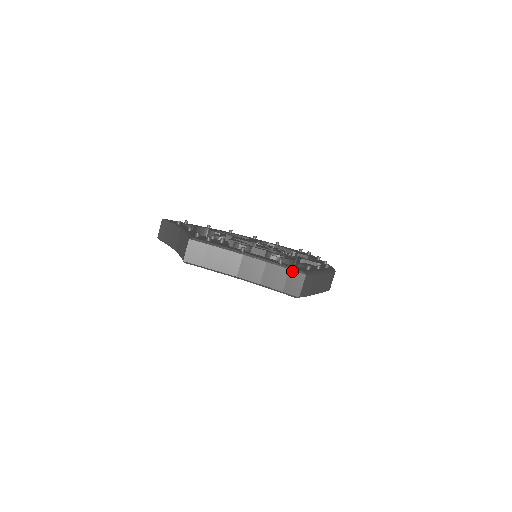
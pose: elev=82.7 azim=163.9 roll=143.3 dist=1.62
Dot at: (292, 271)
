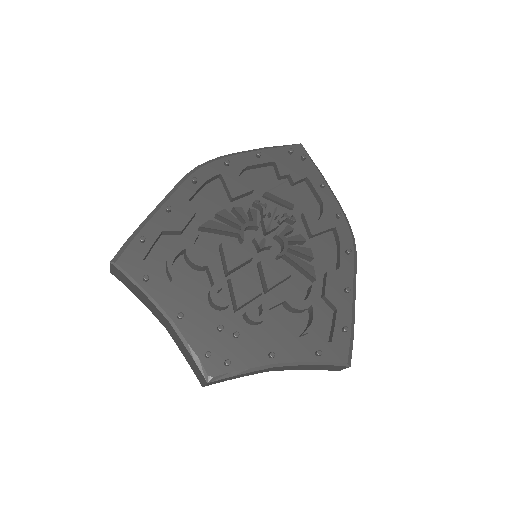
Dot at: (334, 366)
